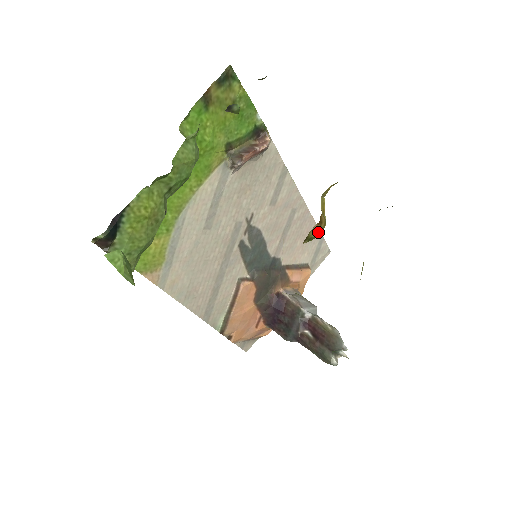
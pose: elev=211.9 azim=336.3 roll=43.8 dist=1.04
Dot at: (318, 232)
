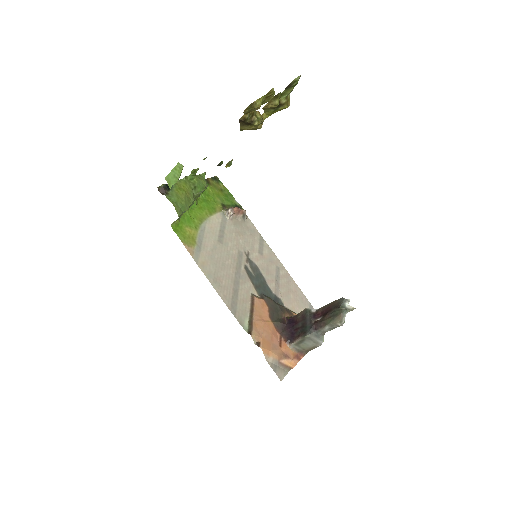
Dot at: (260, 116)
